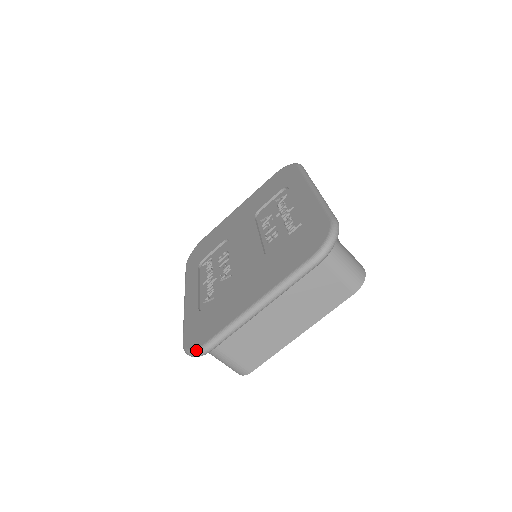
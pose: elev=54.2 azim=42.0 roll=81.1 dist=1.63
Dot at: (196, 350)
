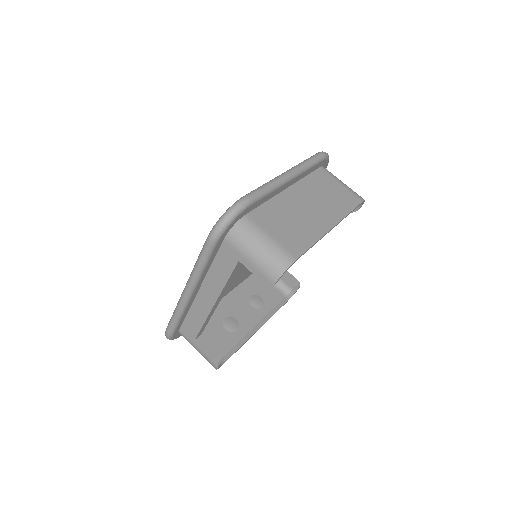
Dot at: (233, 204)
